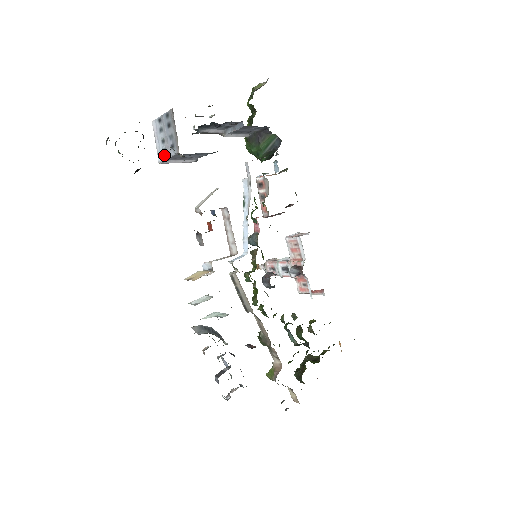
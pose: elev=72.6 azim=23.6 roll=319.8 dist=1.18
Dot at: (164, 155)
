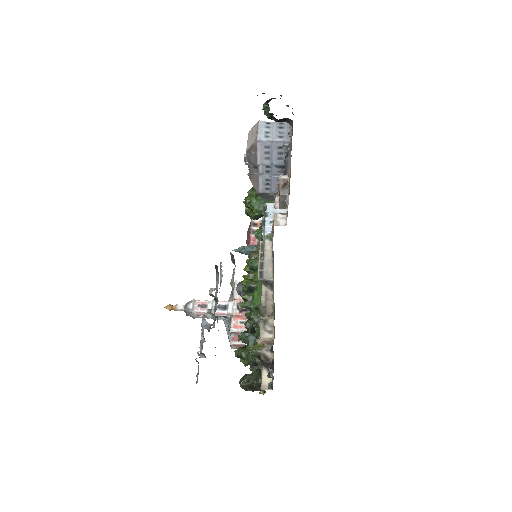
Dot at: (265, 138)
